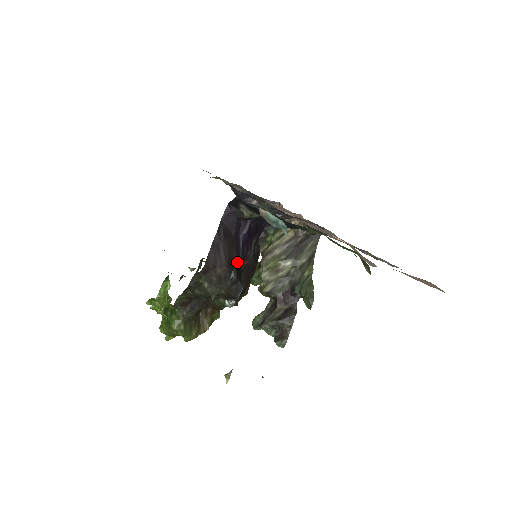
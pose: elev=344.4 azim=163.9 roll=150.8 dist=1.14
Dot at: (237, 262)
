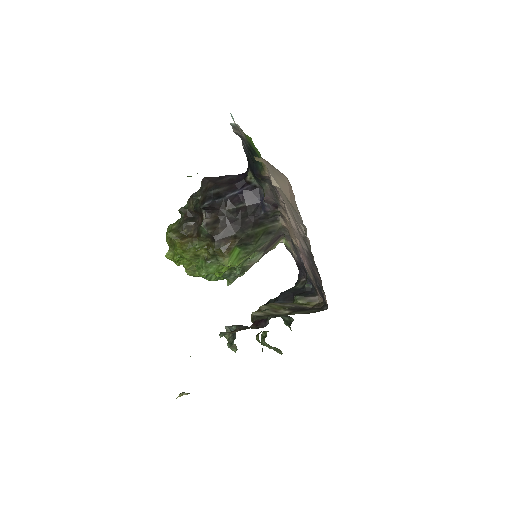
Dot at: (223, 193)
